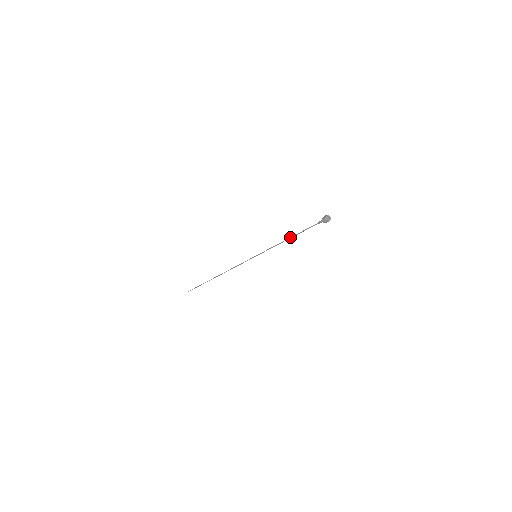
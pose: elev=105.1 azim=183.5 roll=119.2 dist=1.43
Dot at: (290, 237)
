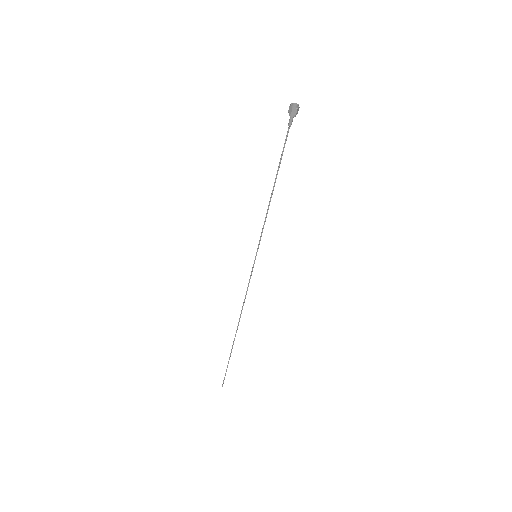
Dot at: (273, 186)
